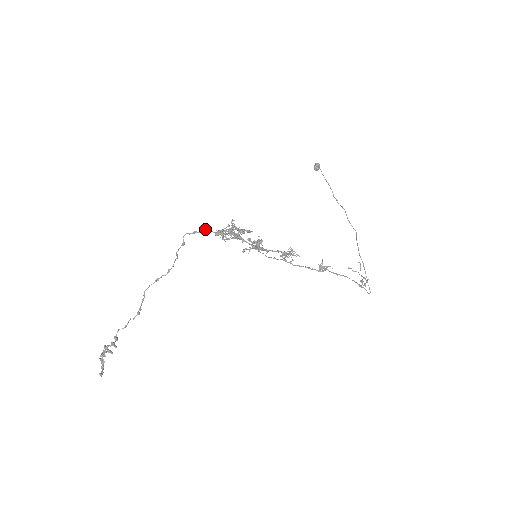
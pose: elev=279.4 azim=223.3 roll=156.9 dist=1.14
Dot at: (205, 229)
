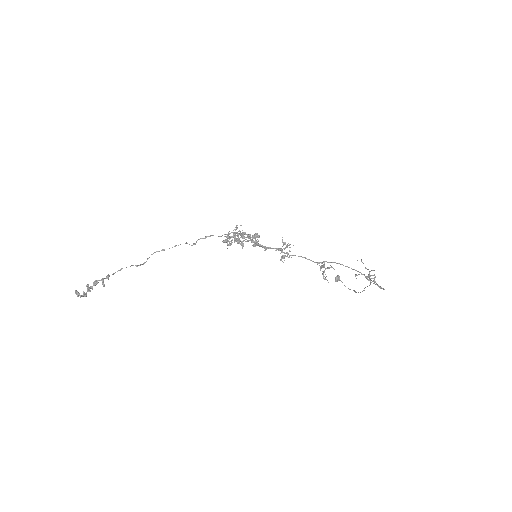
Dot at: occluded
